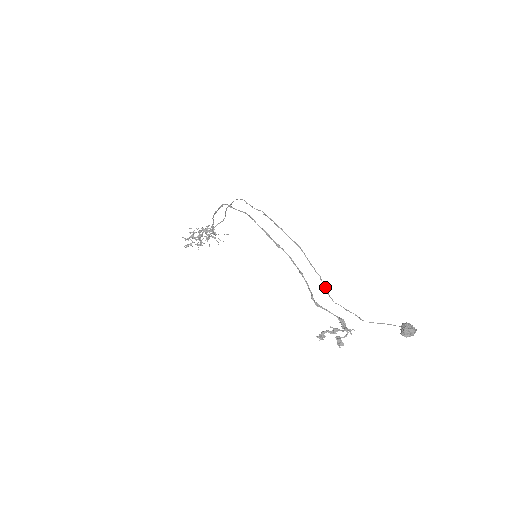
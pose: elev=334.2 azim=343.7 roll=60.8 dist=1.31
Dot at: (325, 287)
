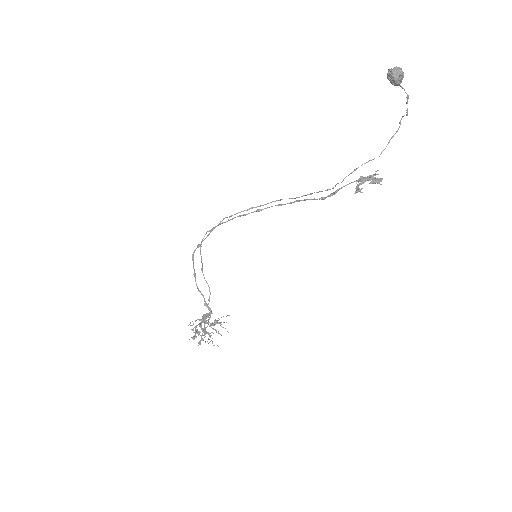
Dot at: occluded
